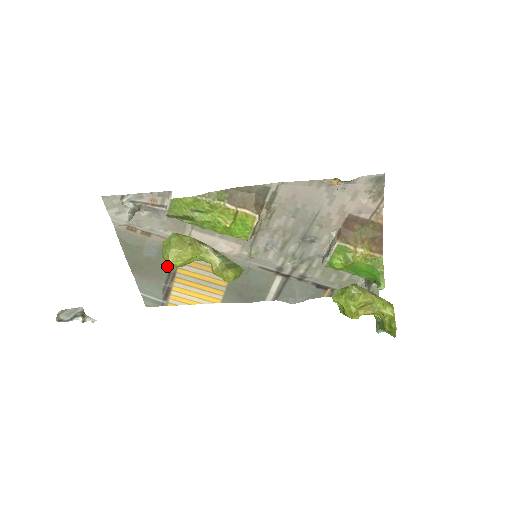
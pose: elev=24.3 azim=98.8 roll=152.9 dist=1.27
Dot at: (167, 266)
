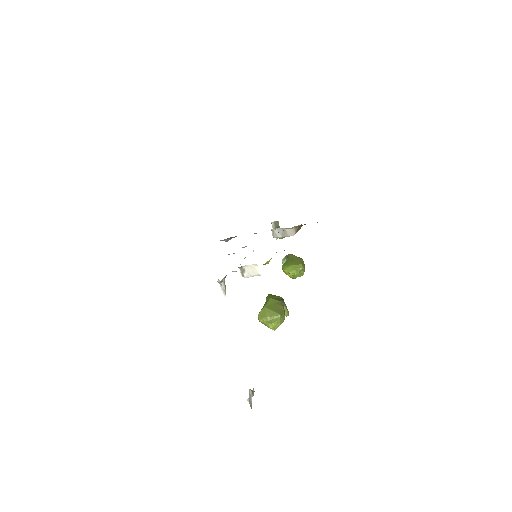
Dot at: occluded
